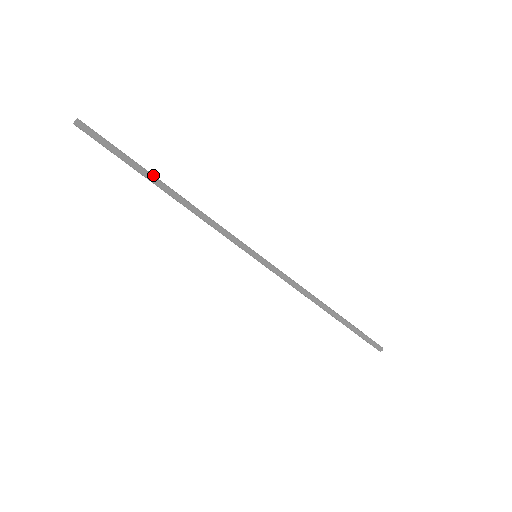
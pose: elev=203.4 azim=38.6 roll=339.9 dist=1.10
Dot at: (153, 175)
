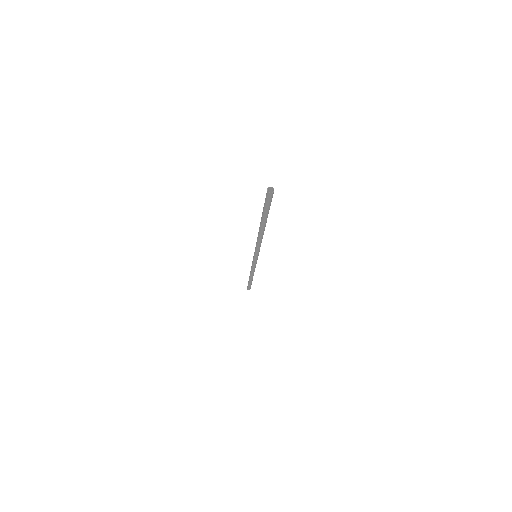
Dot at: occluded
